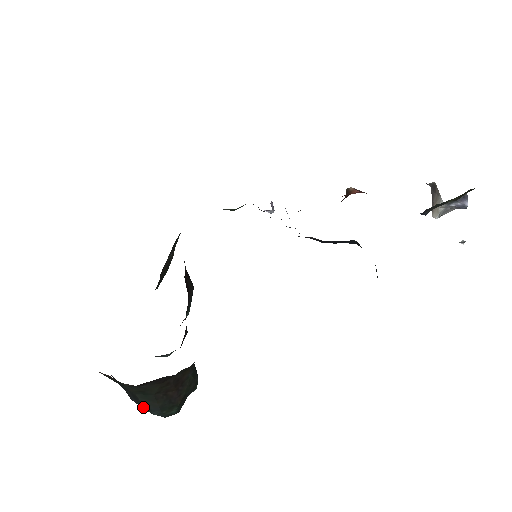
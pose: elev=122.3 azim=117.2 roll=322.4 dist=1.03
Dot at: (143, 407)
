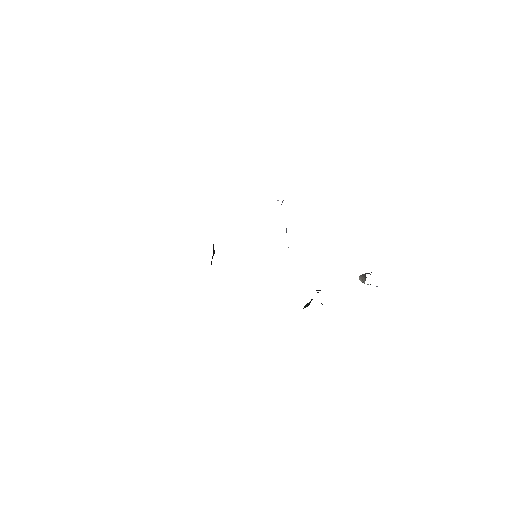
Dot at: occluded
